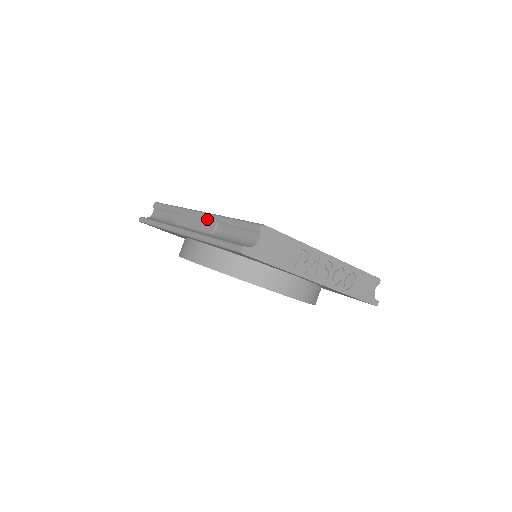
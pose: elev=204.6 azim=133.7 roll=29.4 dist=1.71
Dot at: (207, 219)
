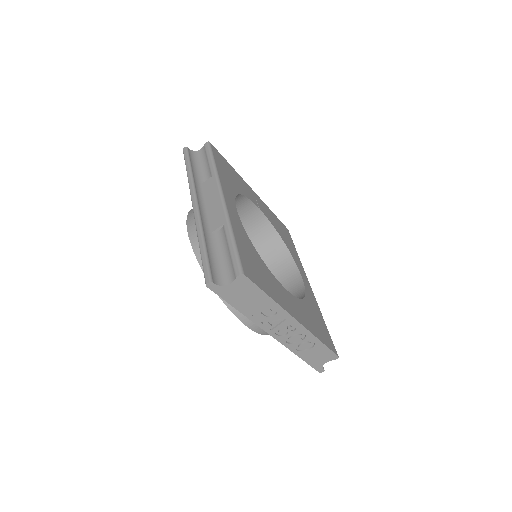
Dot at: (220, 212)
